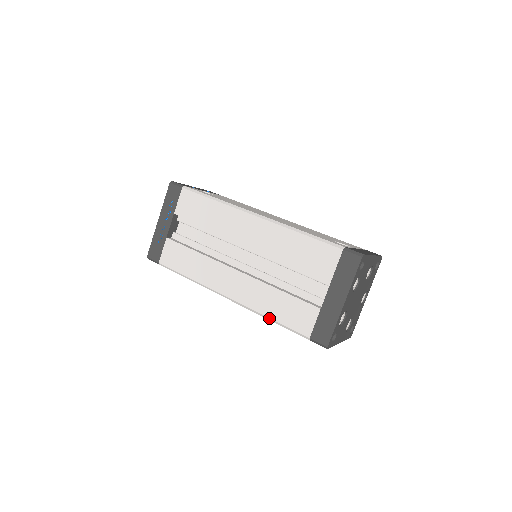
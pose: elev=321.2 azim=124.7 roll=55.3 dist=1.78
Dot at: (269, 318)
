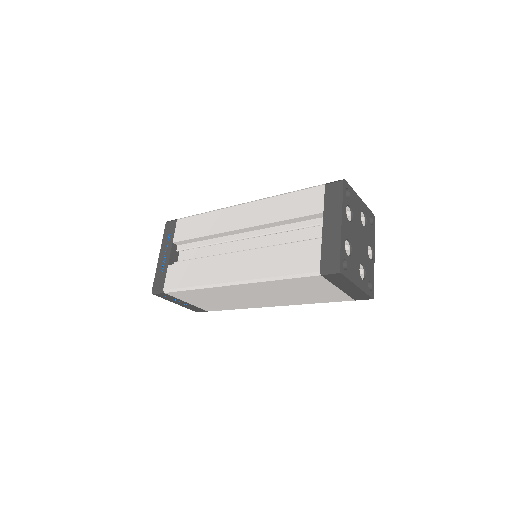
Dot at: (276, 277)
